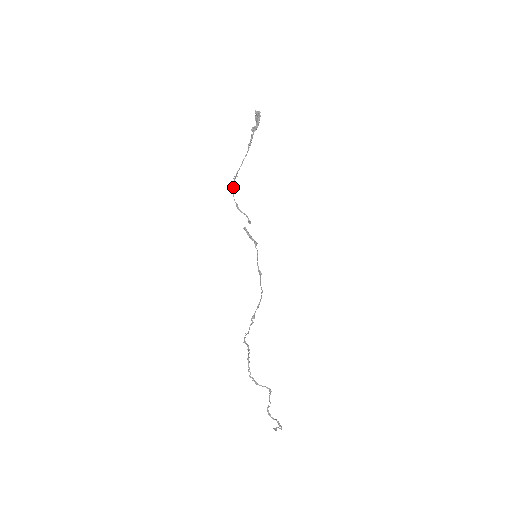
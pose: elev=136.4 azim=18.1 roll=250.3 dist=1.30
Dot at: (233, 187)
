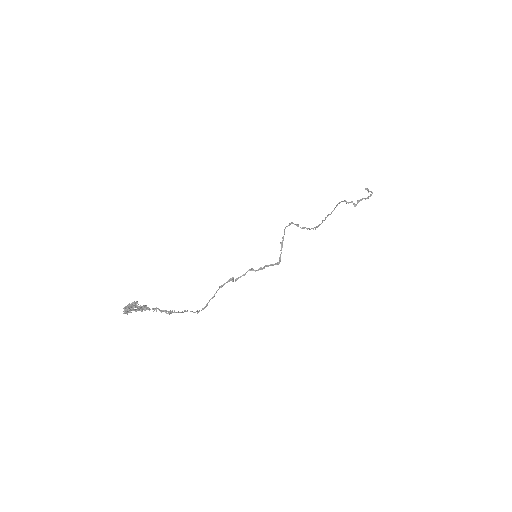
Dot at: occluded
